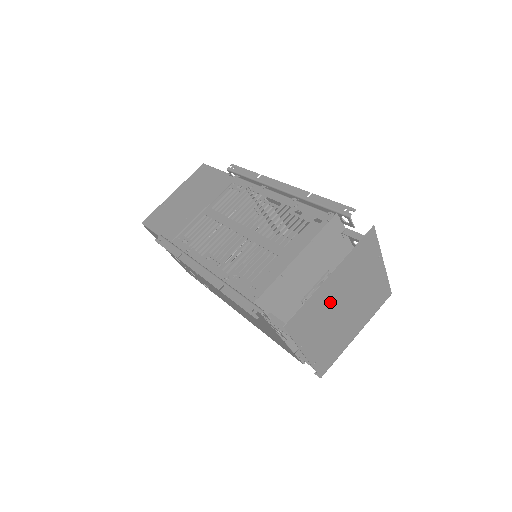
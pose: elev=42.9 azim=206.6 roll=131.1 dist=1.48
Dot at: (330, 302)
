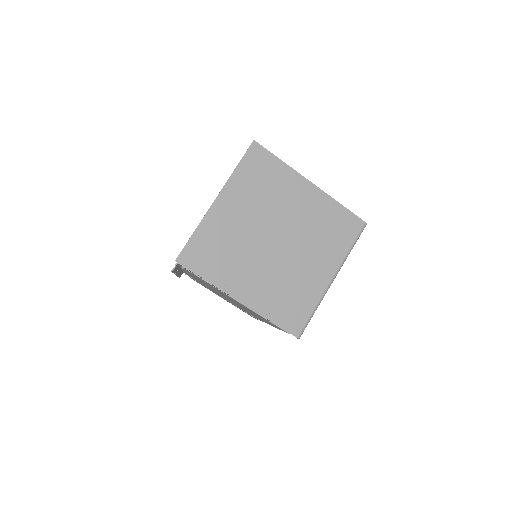
Dot at: (240, 233)
